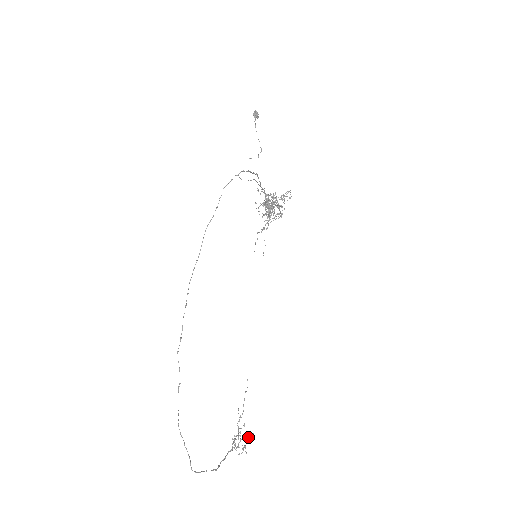
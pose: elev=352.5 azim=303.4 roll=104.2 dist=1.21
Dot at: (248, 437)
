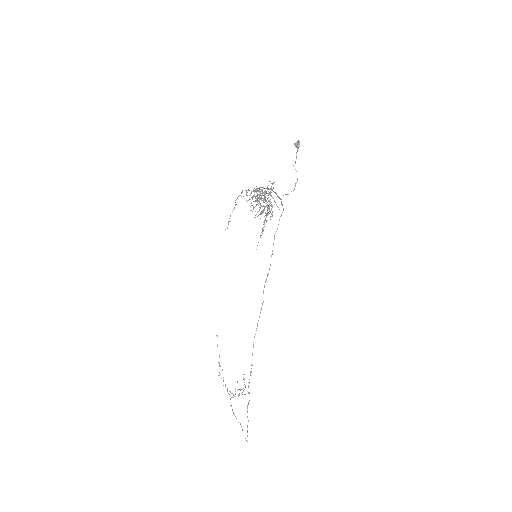
Dot at: occluded
